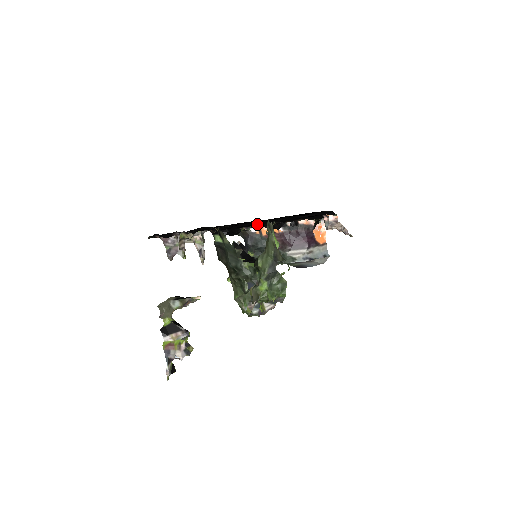
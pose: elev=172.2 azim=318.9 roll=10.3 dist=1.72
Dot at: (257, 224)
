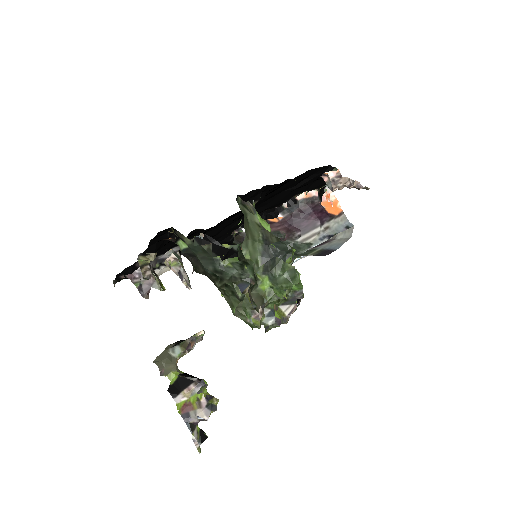
Dot at: occluded
